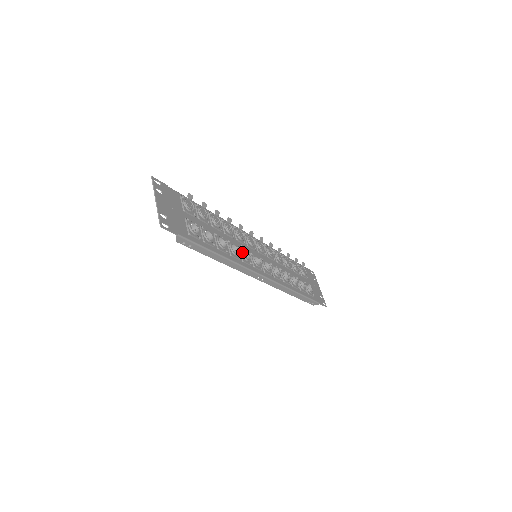
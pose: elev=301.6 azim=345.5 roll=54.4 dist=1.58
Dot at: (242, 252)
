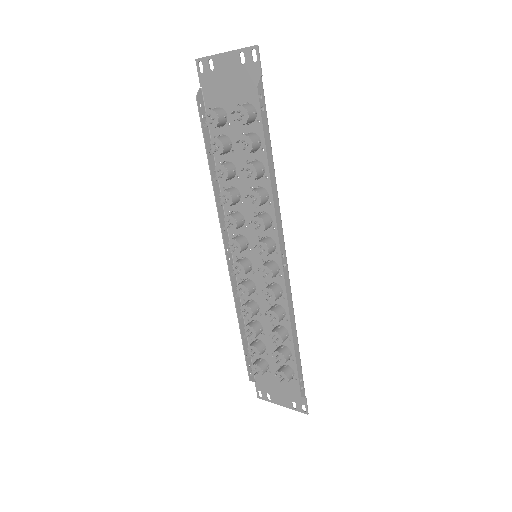
Dot at: (265, 210)
